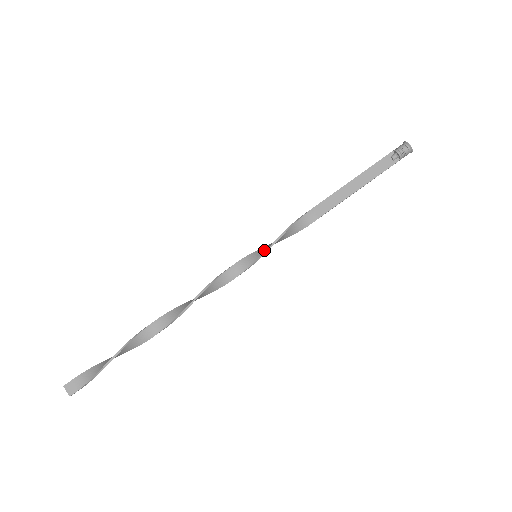
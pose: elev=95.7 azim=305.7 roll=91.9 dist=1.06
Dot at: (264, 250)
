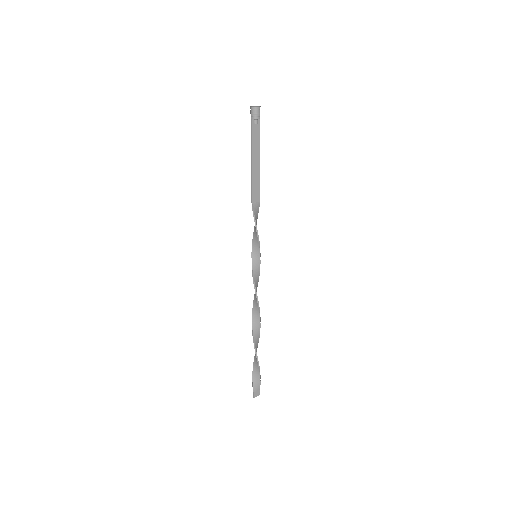
Dot at: (258, 250)
